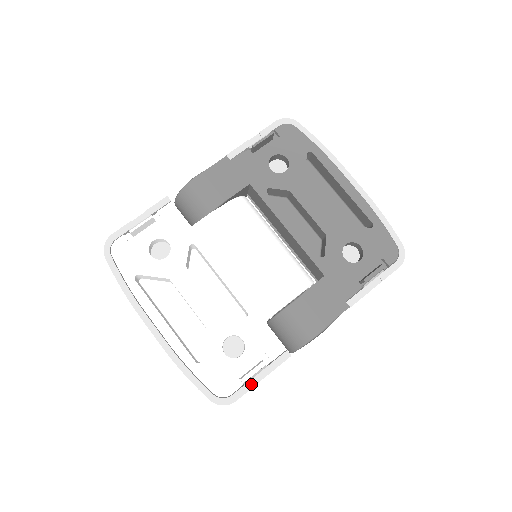
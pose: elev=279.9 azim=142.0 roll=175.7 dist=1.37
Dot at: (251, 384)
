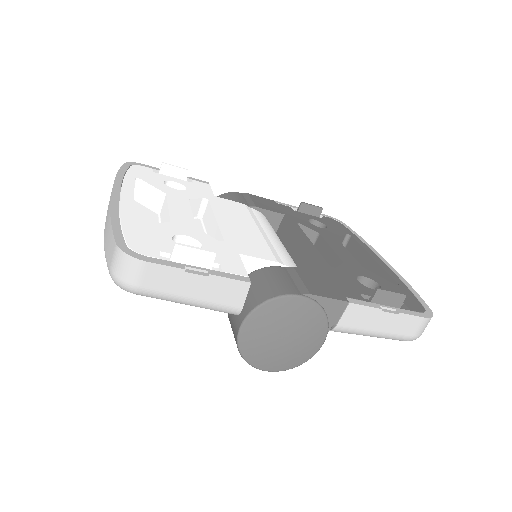
Dot at: (180, 266)
